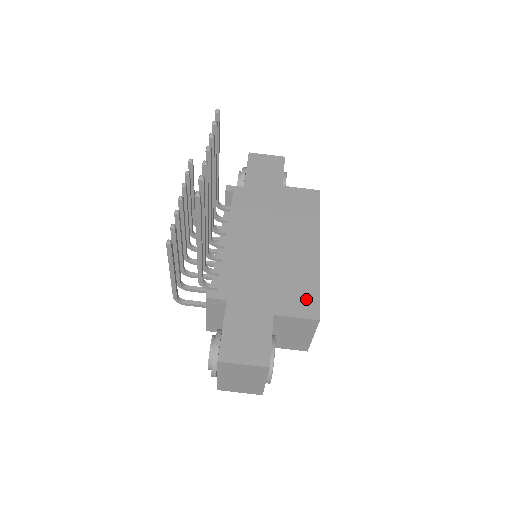
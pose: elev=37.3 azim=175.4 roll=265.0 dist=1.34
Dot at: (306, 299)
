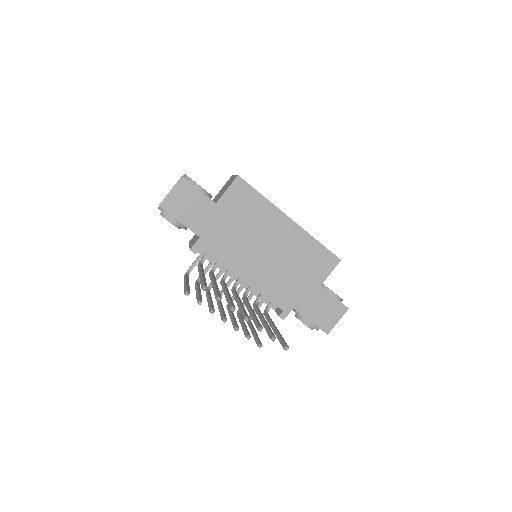
Dot at: (323, 258)
